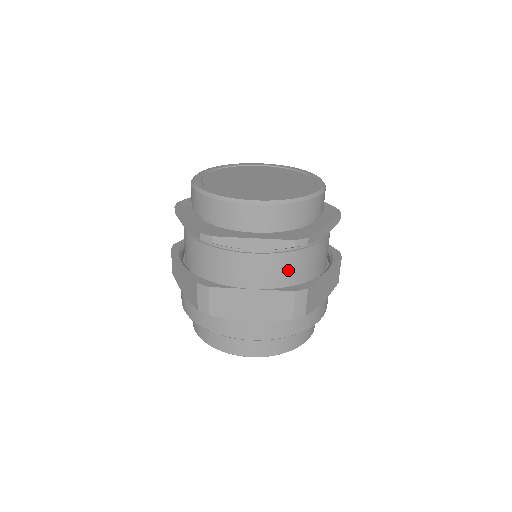
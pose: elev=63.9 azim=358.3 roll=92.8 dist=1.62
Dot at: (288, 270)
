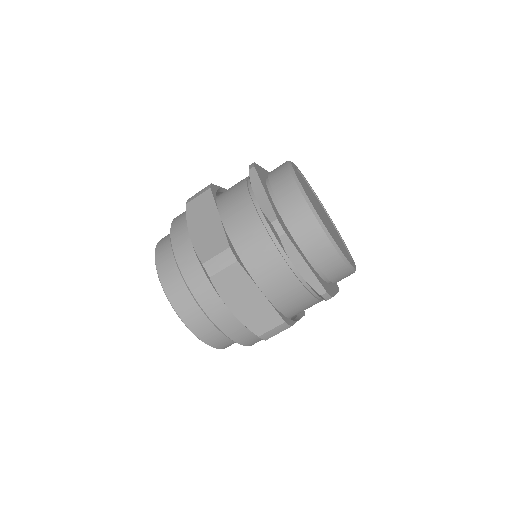
Dot at: (249, 240)
